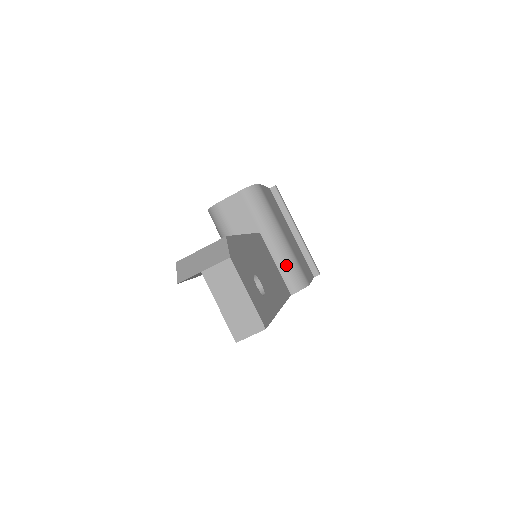
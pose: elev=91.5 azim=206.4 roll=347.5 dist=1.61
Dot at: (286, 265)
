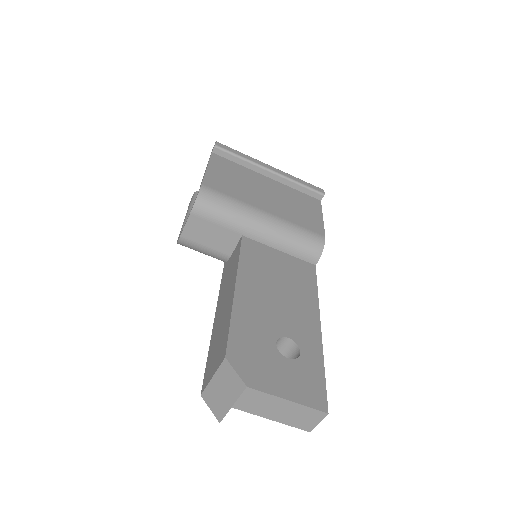
Dot at: (290, 244)
